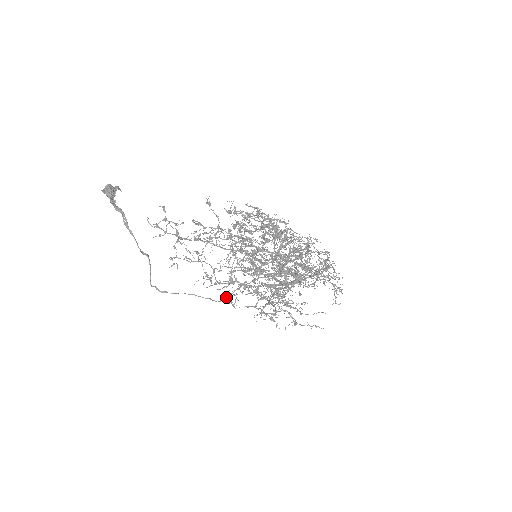
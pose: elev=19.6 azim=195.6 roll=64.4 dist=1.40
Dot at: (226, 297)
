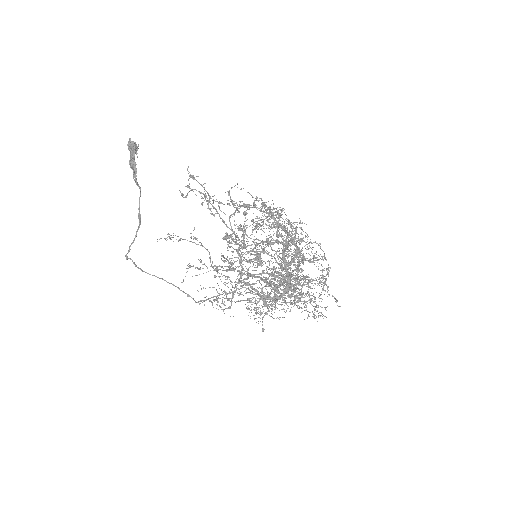
Dot at: occluded
